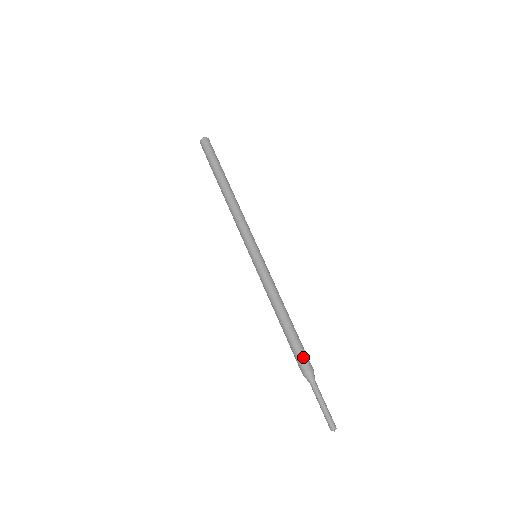
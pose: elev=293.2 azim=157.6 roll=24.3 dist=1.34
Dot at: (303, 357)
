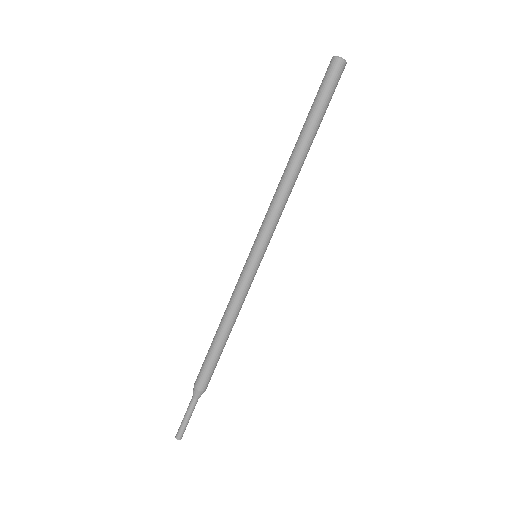
Dot at: (208, 379)
